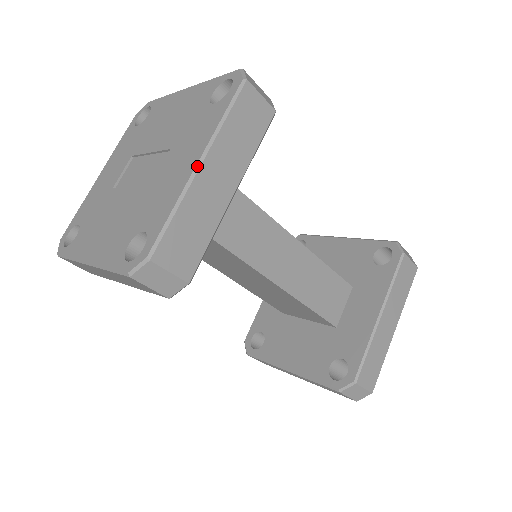
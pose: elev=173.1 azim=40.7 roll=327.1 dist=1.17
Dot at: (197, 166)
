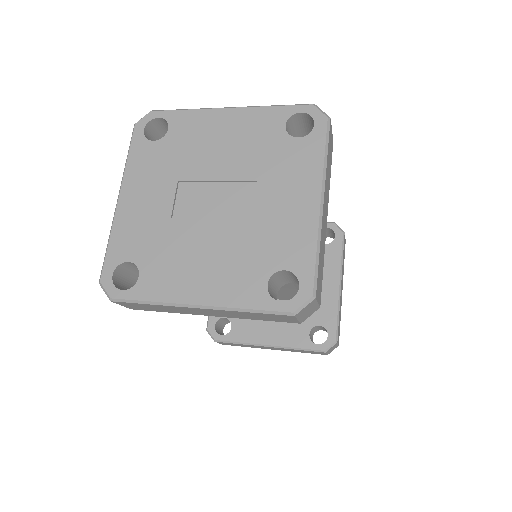
Dot at: (321, 205)
